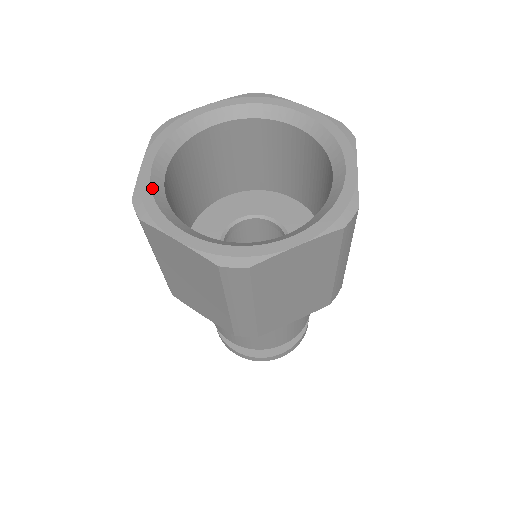
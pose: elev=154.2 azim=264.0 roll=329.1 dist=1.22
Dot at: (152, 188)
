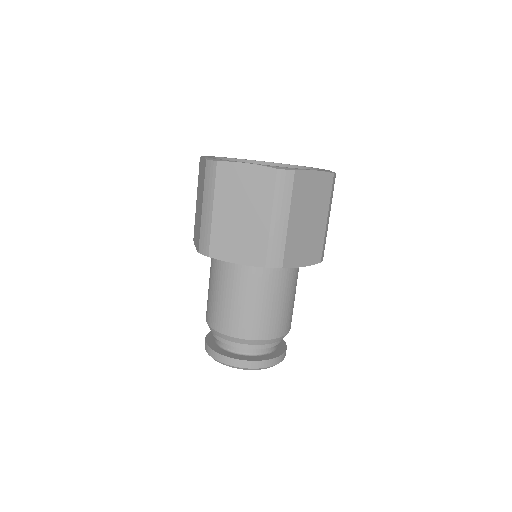
Dot at: occluded
